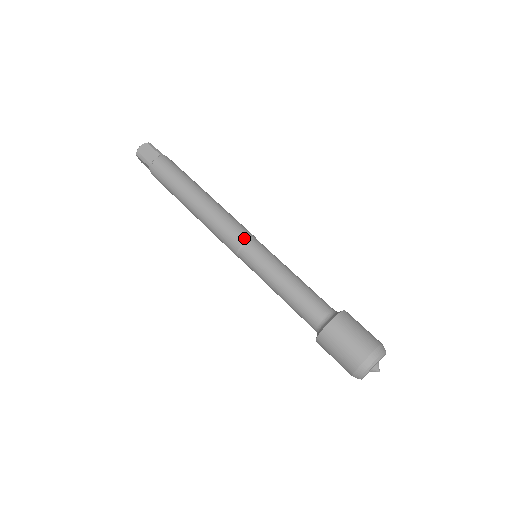
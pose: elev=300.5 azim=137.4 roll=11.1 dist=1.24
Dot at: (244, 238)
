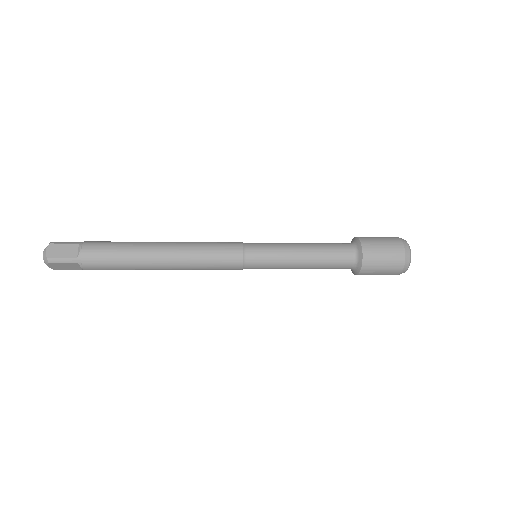
Dot at: occluded
